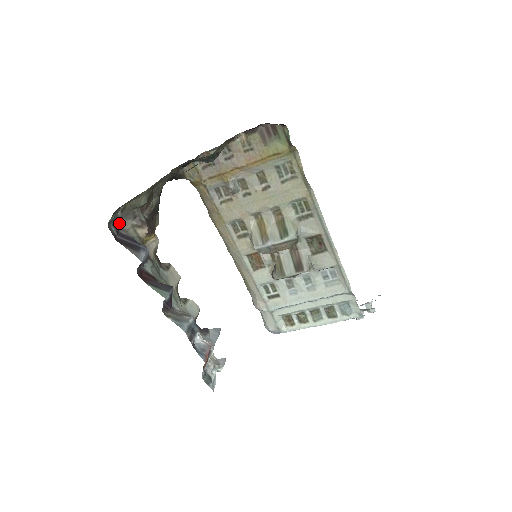
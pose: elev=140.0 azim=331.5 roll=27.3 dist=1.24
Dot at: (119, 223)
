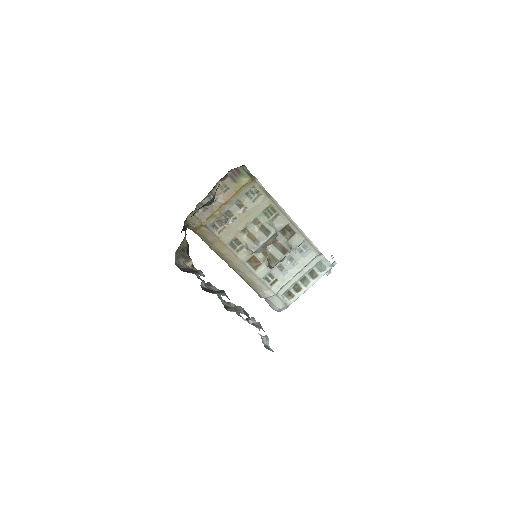
Dot at: (177, 262)
